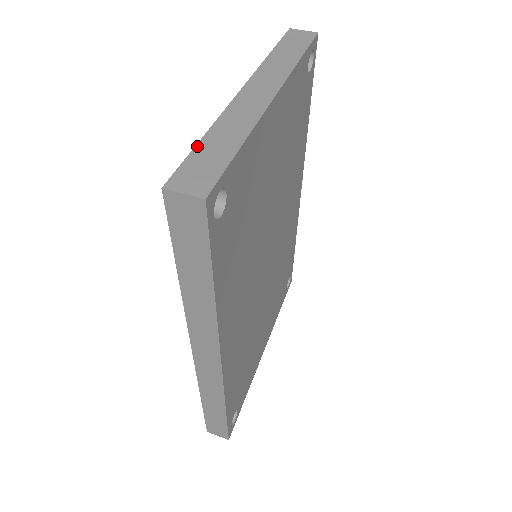
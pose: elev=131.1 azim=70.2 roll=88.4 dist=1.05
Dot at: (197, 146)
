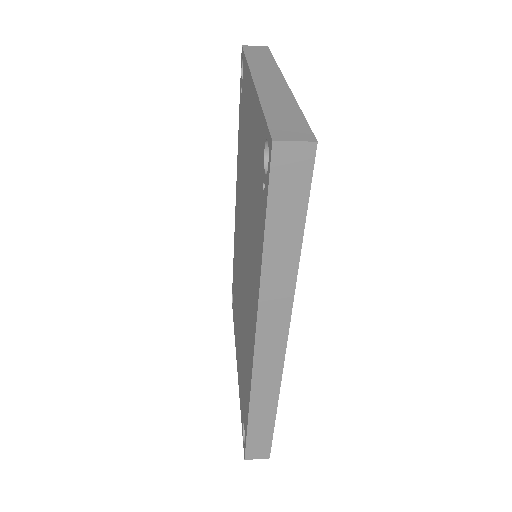
Dot at: (266, 114)
